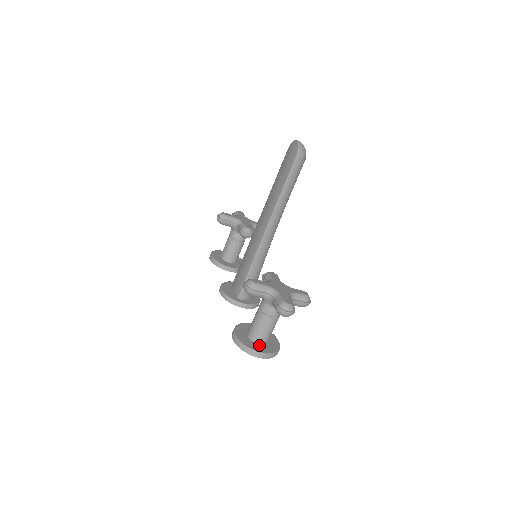
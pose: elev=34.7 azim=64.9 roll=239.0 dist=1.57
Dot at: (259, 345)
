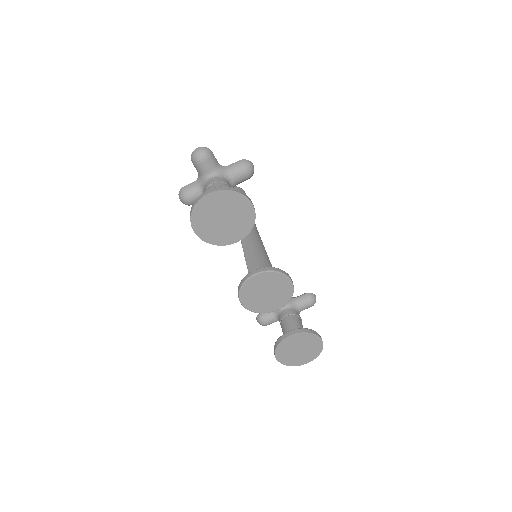
Dot at: occluded
